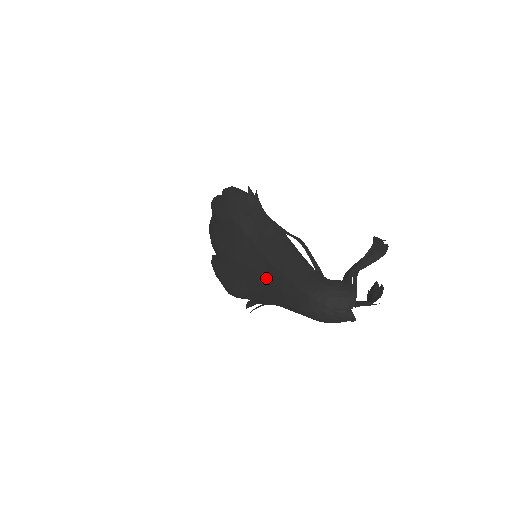
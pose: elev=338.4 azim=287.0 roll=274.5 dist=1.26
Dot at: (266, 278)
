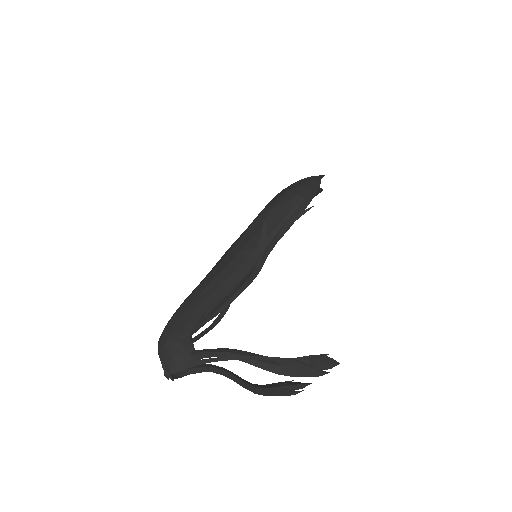
Dot at: (202, 280)
